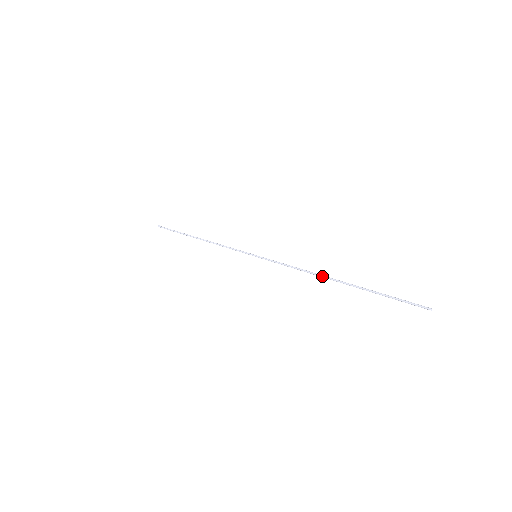
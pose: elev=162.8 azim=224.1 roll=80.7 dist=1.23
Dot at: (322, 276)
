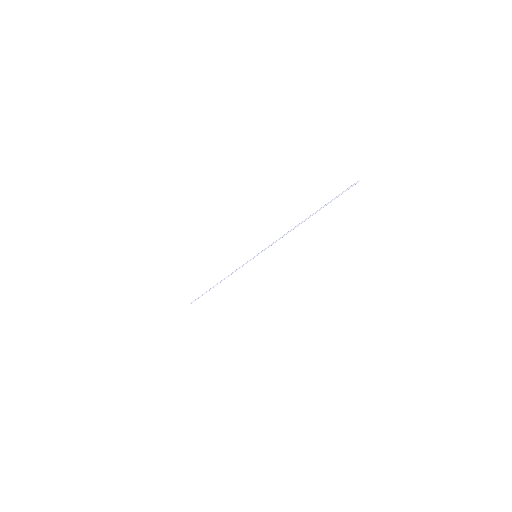
Dot at: (296, 226)
